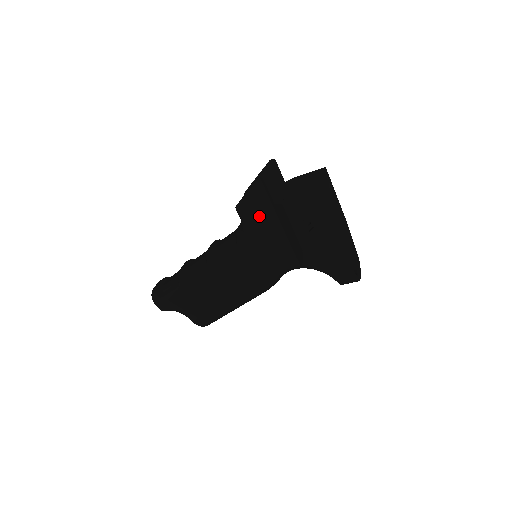
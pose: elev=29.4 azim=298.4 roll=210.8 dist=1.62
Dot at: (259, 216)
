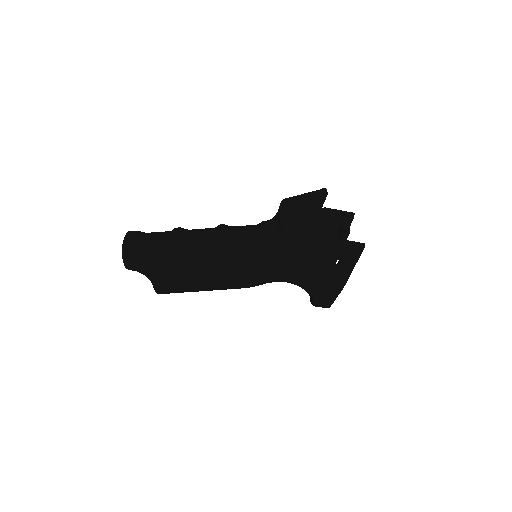
Dot at: (300, 237)
